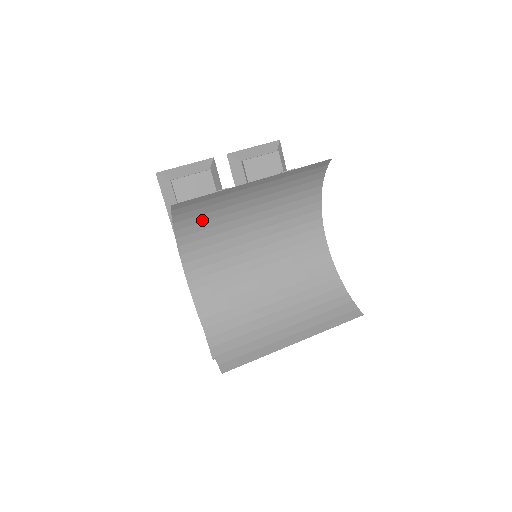
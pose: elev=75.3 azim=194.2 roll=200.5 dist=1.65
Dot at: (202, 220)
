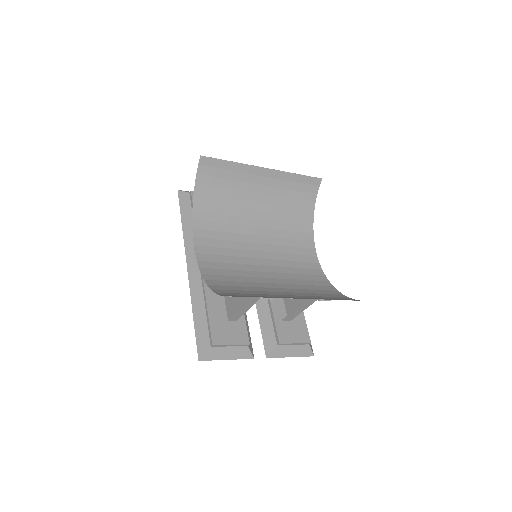
Dot at: (218, 193)
